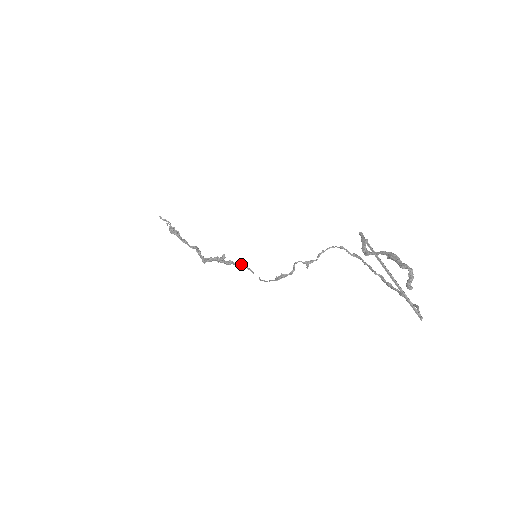
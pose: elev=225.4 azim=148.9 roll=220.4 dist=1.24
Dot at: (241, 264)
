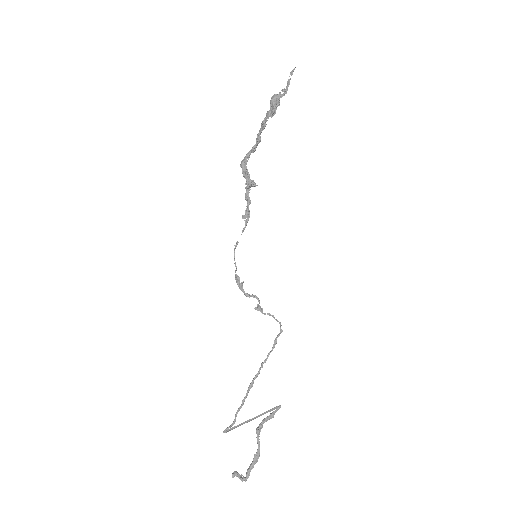
Dot at: (249, 216)
